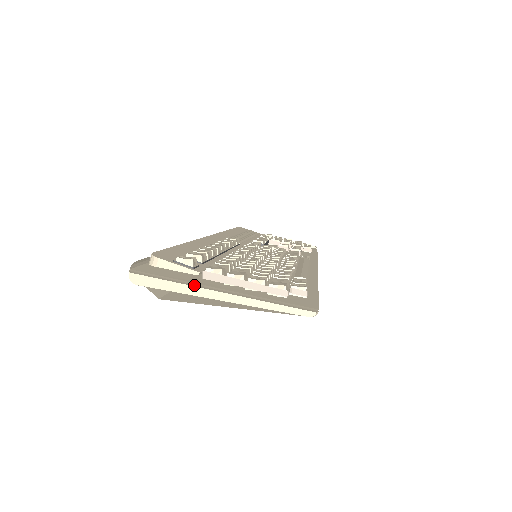
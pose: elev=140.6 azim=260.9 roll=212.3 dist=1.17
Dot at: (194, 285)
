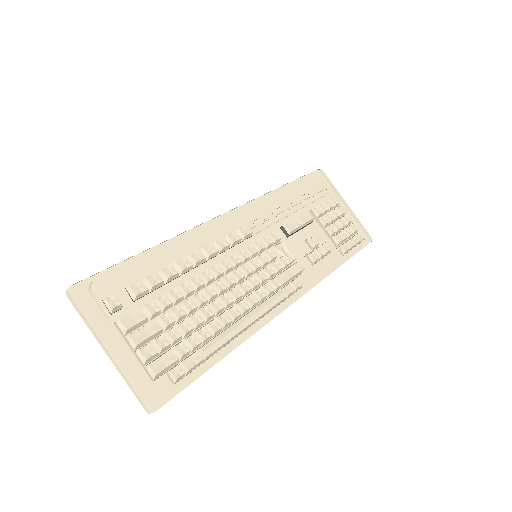
Dot at: (98, 331)
